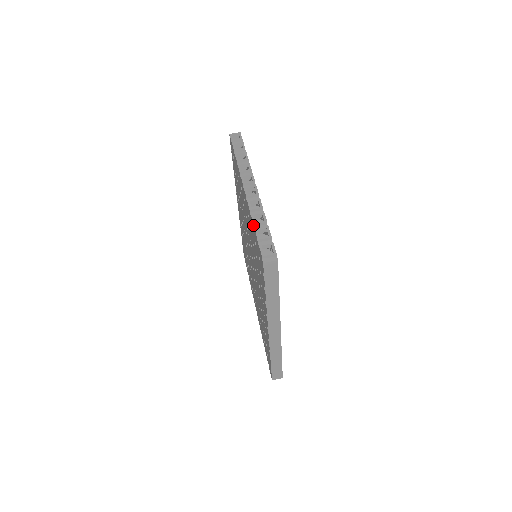
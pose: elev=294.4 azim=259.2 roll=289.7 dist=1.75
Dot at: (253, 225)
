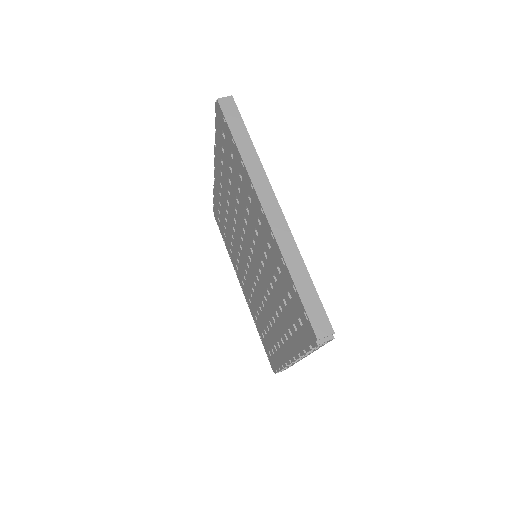
Dot at: (215, 133)
